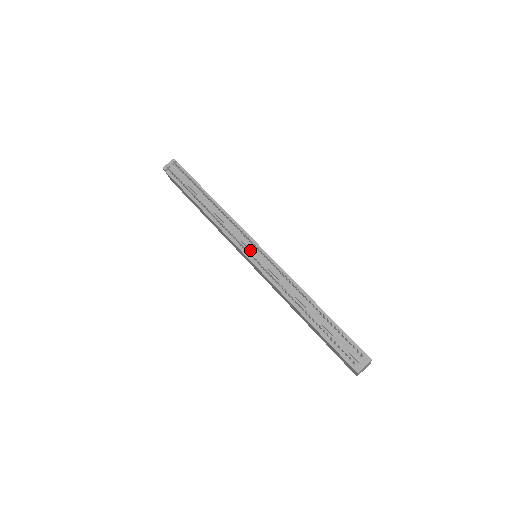
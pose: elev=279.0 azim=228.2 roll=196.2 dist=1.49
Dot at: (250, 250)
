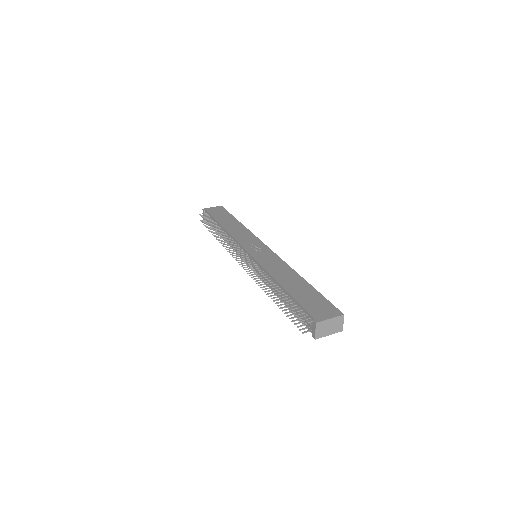
Dot at: occluded
